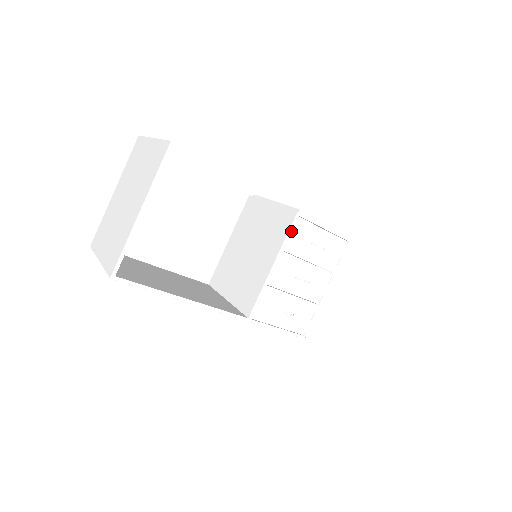
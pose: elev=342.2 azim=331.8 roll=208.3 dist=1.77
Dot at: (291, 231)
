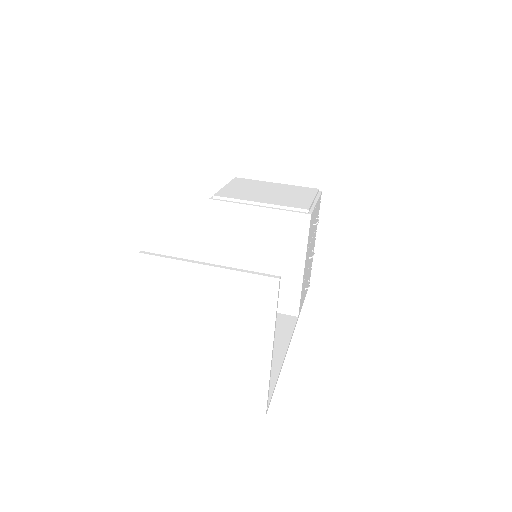
Dot at: (309, 233)
